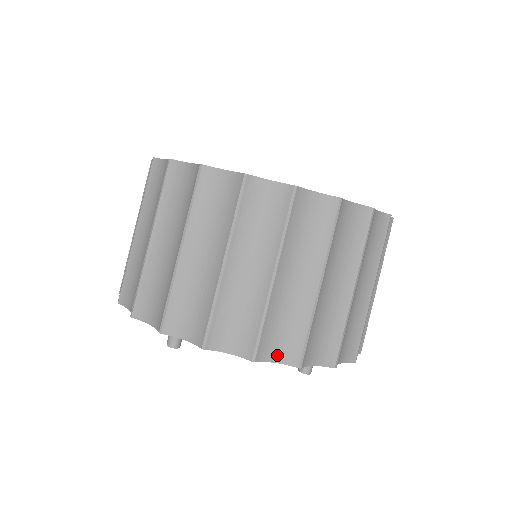
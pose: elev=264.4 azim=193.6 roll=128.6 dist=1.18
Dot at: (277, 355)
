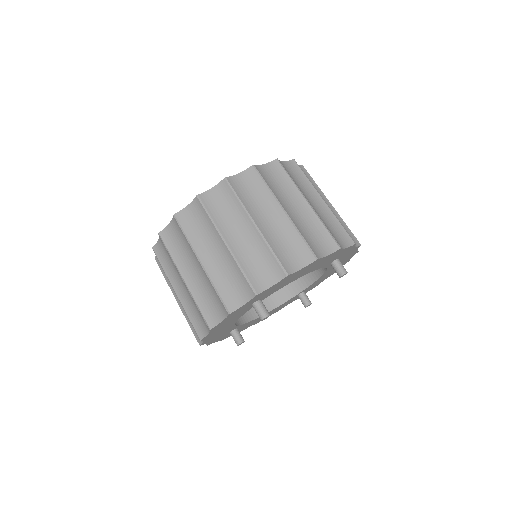
Dot at: (324, 251)
